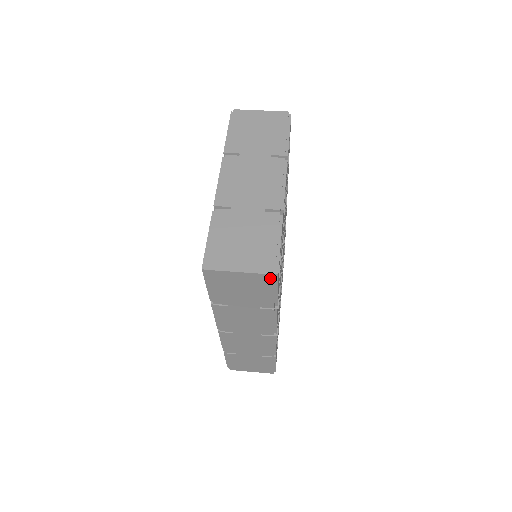
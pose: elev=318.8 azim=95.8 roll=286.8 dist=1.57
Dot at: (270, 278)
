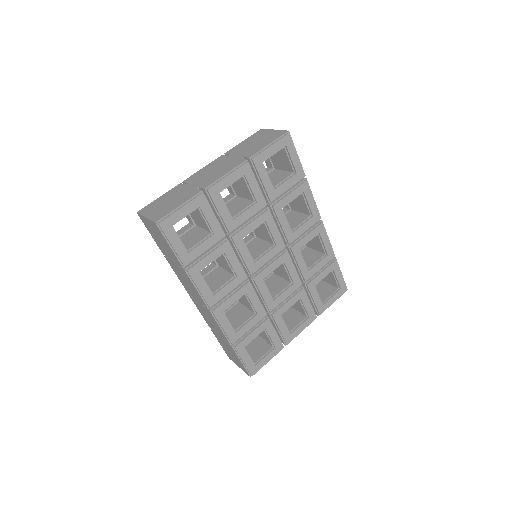
Dot at: (157, 227)
